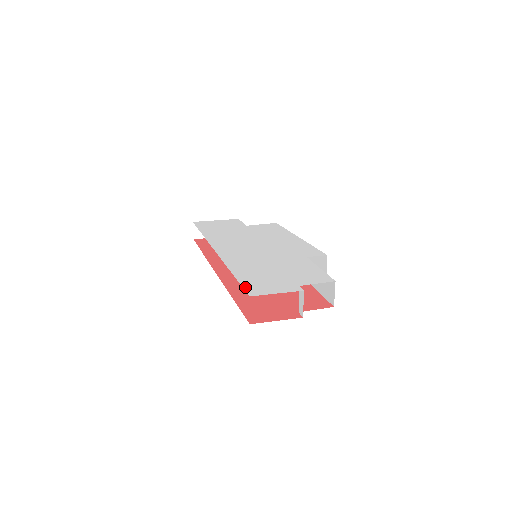
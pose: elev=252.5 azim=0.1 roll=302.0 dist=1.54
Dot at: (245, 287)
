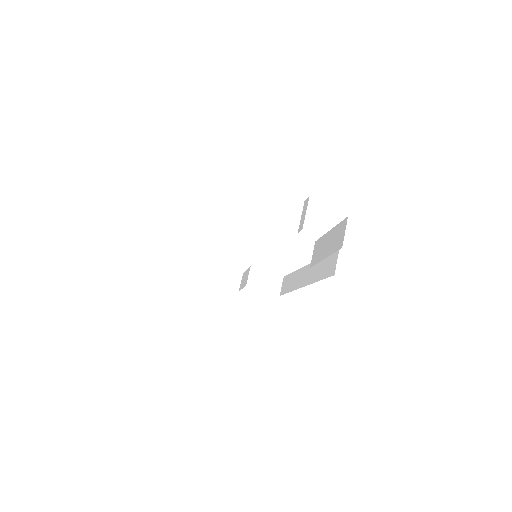
Dot at: occluded
